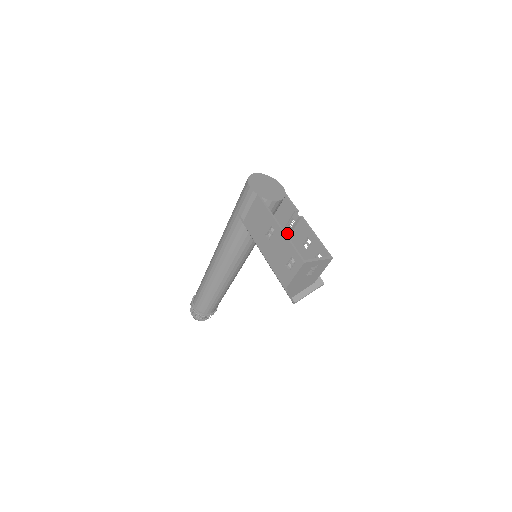
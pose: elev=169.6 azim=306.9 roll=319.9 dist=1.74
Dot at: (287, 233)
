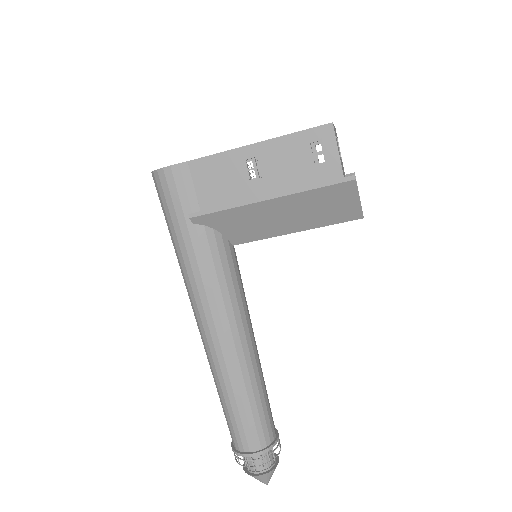
Dot at: occluded
